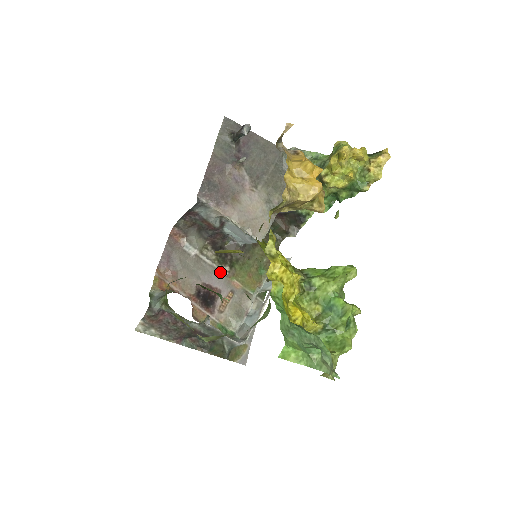
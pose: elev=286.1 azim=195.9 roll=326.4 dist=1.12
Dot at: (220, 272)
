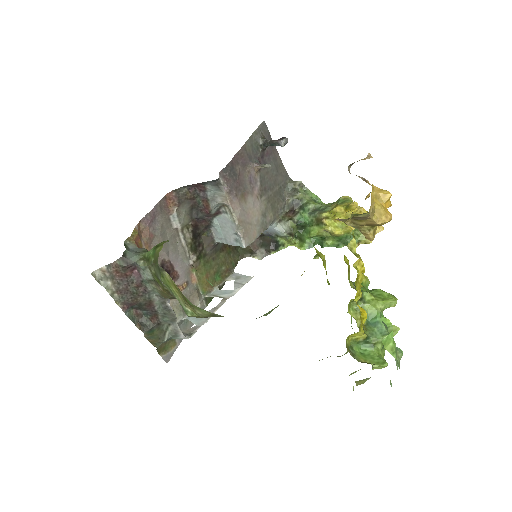
Dot at: (187, 258)
